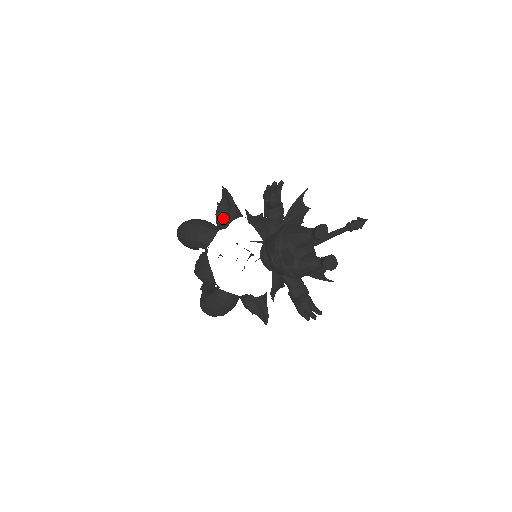
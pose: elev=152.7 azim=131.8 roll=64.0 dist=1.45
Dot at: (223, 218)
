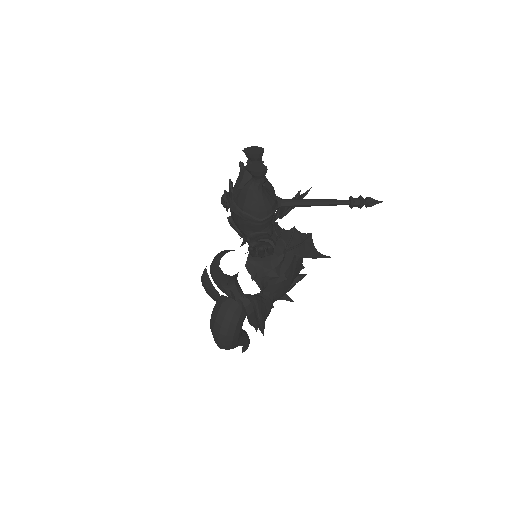
Dot at: (243, 244)
